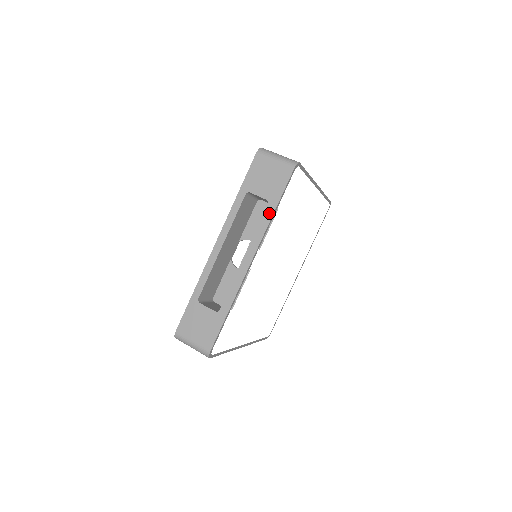
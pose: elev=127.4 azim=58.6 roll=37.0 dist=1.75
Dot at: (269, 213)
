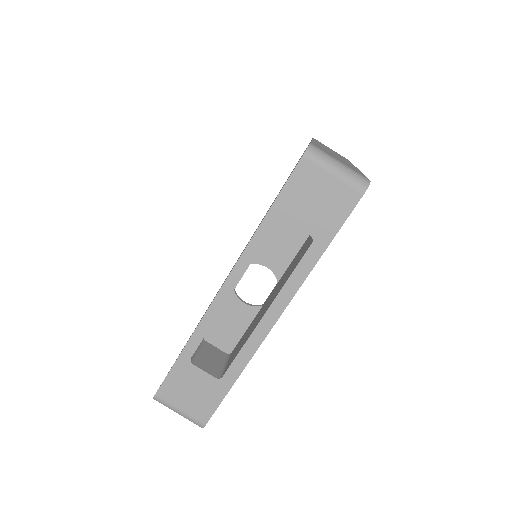
Dot at: (312, 257)
